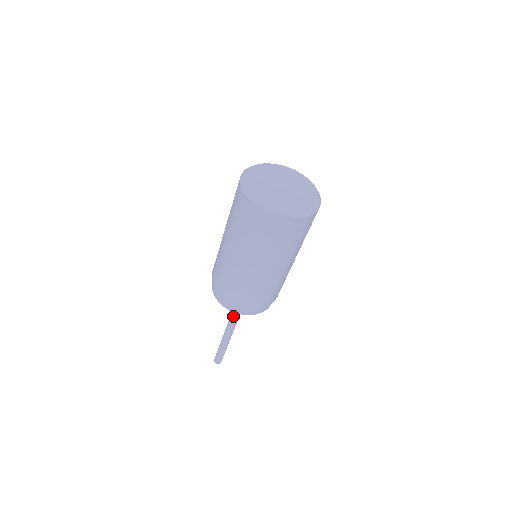
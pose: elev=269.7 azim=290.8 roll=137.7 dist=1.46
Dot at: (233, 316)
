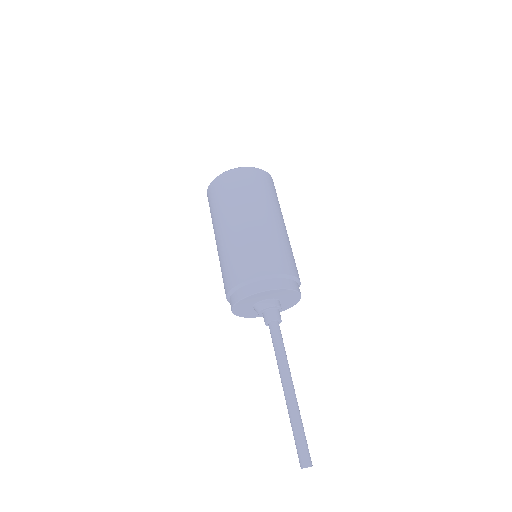
Dot at: (277, 346)
